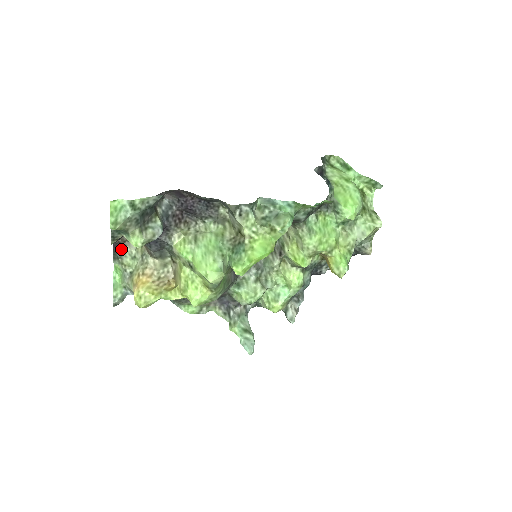
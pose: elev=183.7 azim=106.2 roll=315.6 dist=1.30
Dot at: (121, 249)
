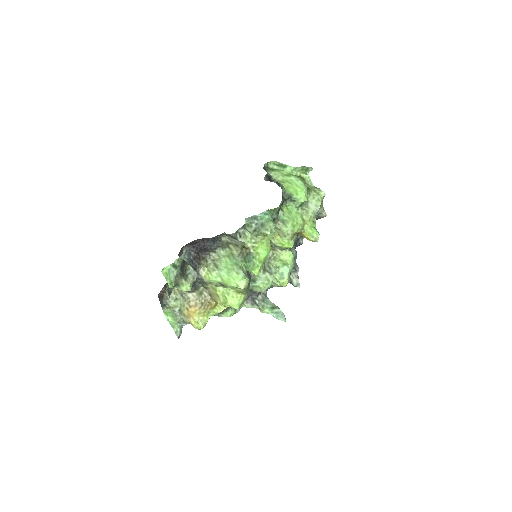
Dot at: (164, 298)
